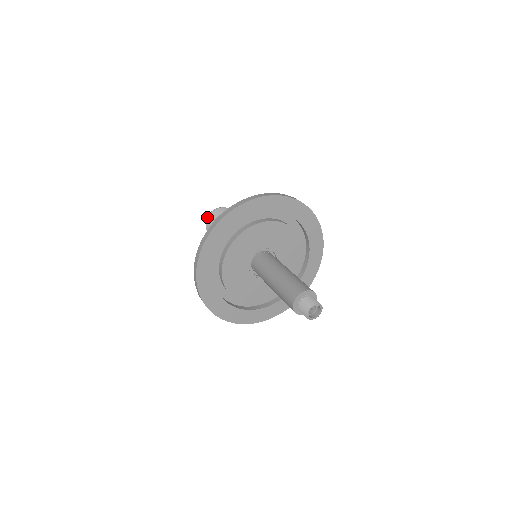
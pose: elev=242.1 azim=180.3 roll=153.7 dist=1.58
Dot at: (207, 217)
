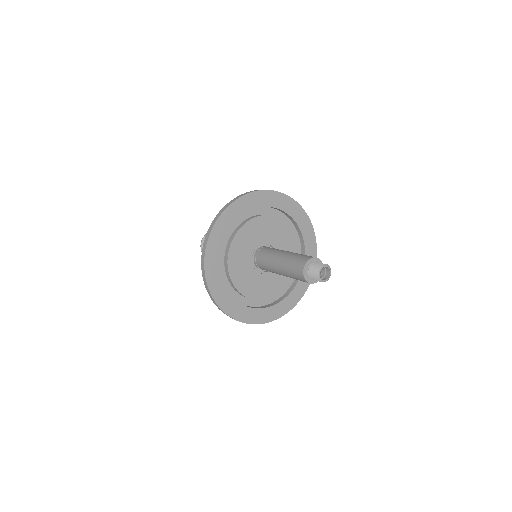
Dot at: (203, 237)
